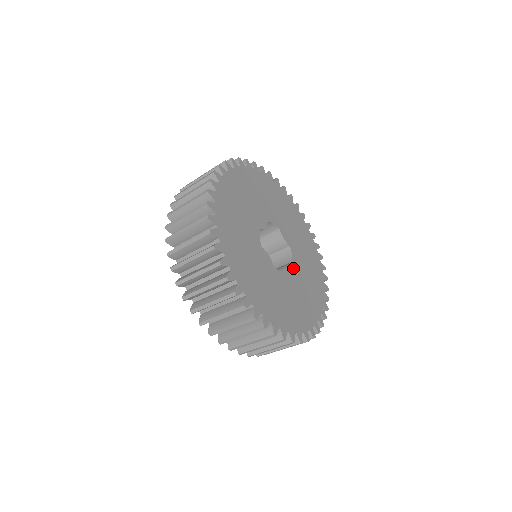
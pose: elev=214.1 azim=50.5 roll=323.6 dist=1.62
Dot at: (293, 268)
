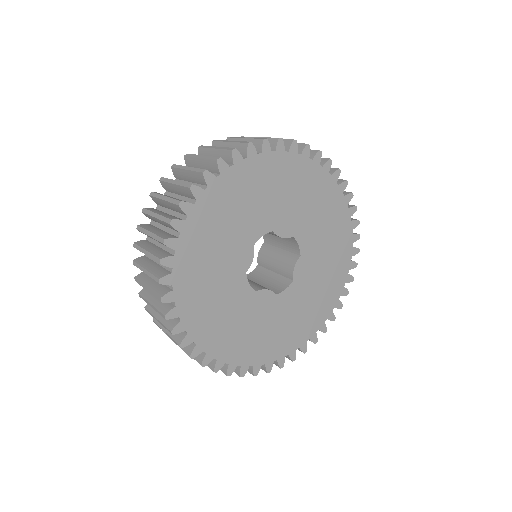
Dot at: (303, 261)
